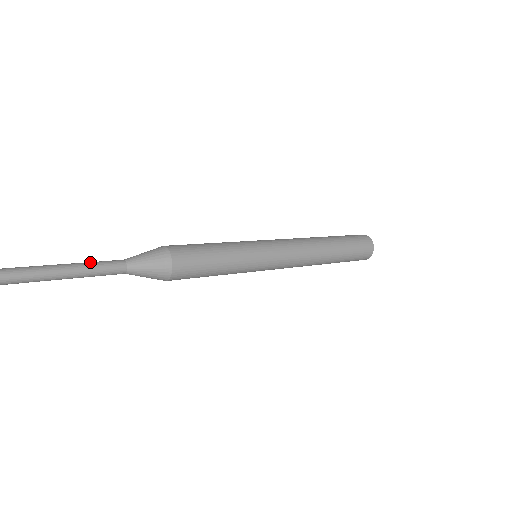
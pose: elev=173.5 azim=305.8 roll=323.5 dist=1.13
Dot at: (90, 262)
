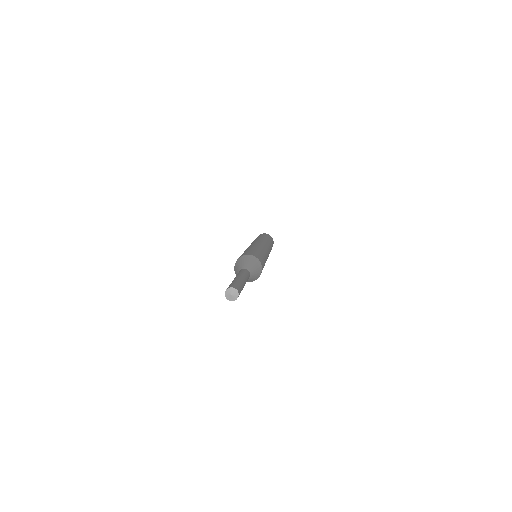
Dot at: (247, 277)
